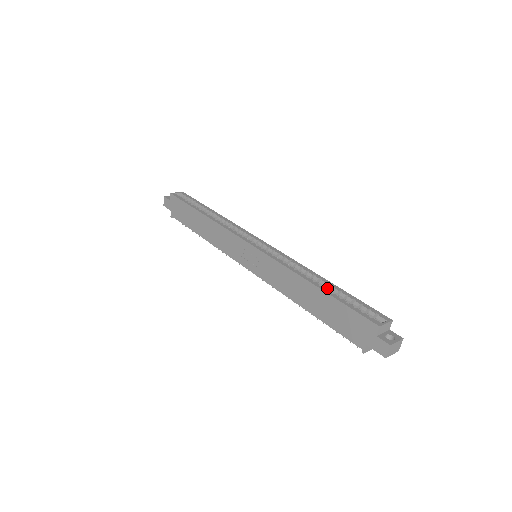
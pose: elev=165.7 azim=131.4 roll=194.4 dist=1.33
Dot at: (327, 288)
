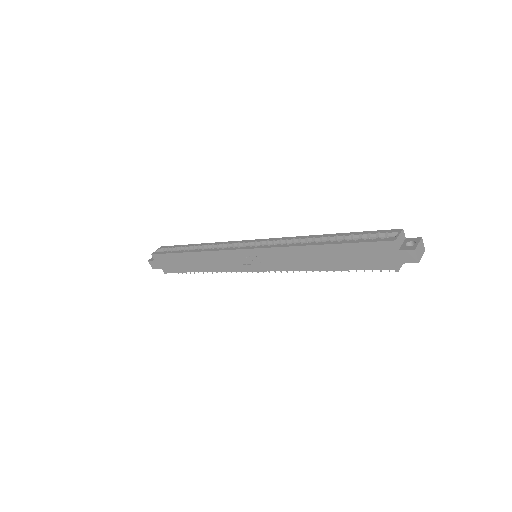
Dot at: (332, 240)
